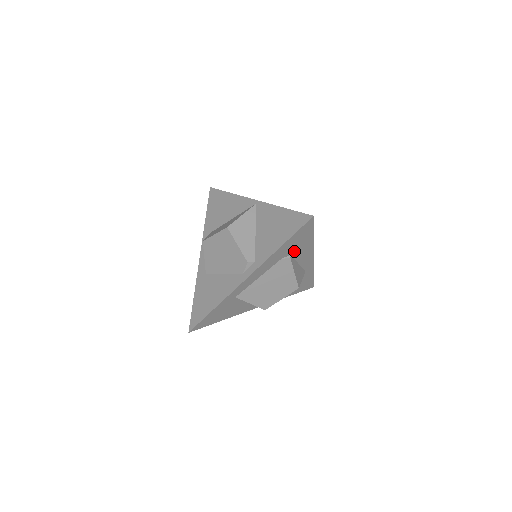
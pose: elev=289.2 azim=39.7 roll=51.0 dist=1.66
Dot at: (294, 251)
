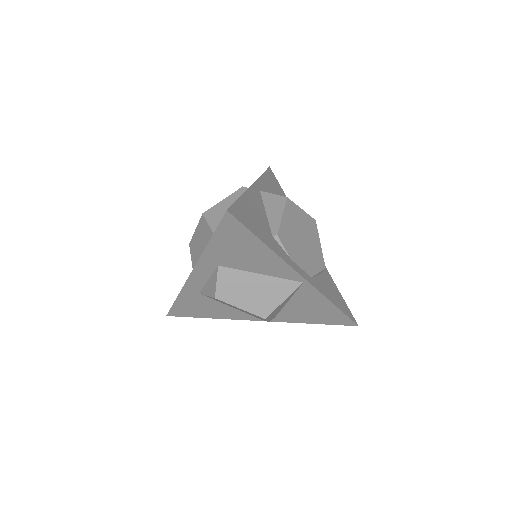
Dot at: occluded
